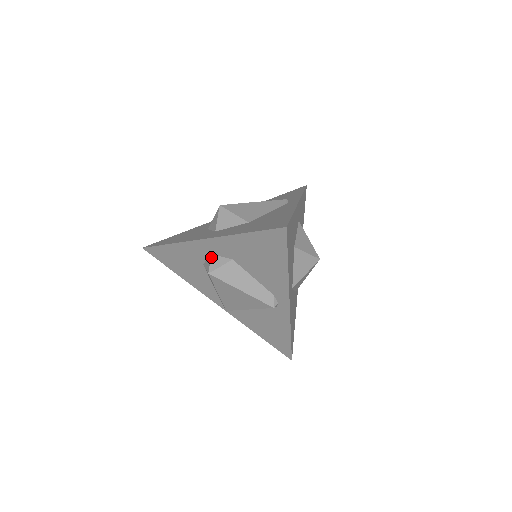
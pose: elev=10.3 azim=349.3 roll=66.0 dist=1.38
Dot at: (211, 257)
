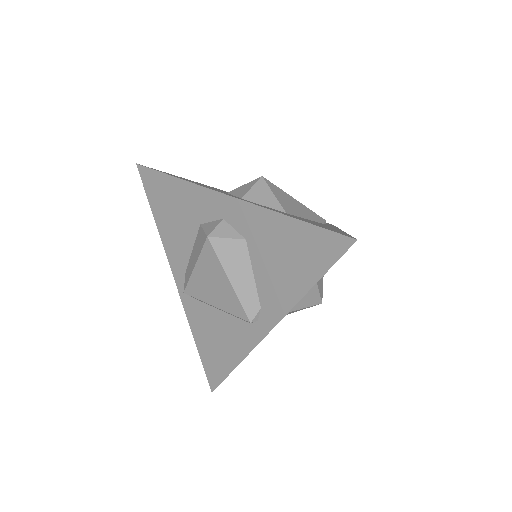
Dot at: (221, 221)
